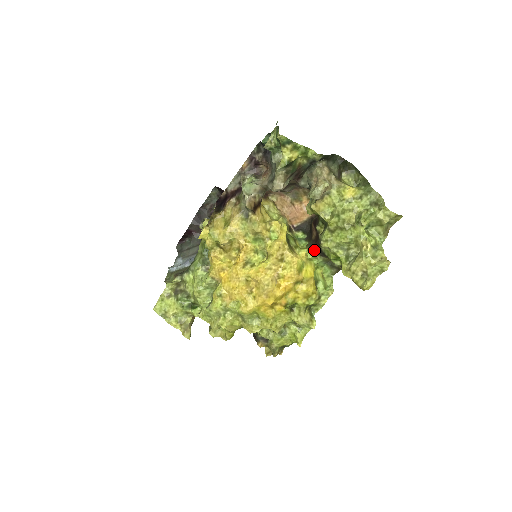
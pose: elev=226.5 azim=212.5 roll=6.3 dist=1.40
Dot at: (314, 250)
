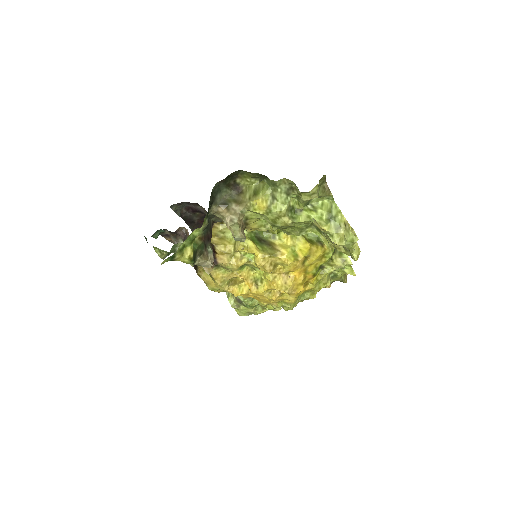
Dot at: occluded
